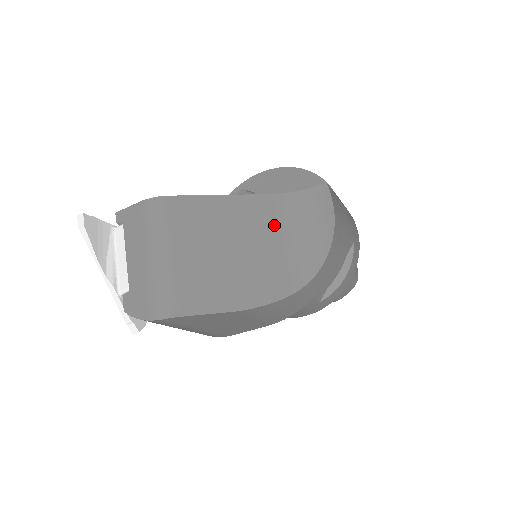
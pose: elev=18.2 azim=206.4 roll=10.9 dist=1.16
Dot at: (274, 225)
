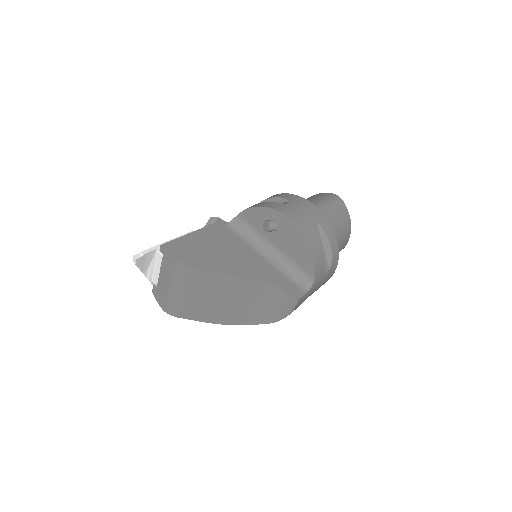
Dot at: (253, 297)
